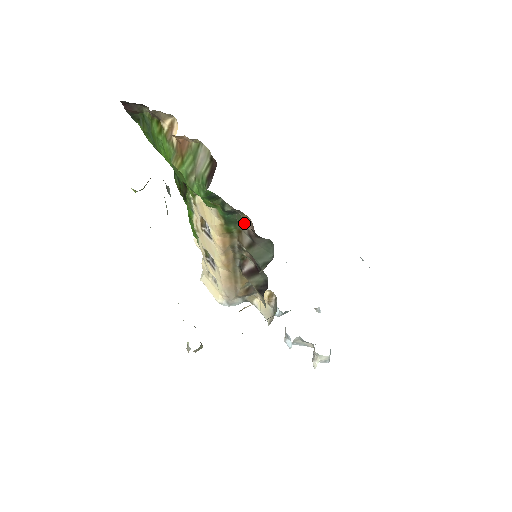
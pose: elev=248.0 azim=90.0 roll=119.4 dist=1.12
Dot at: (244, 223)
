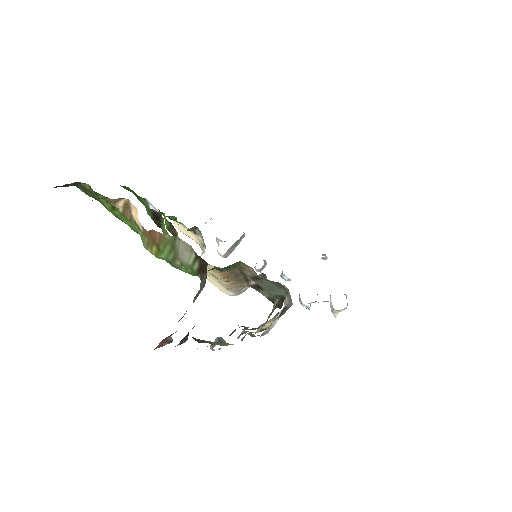
Dot at: (244, 267)
